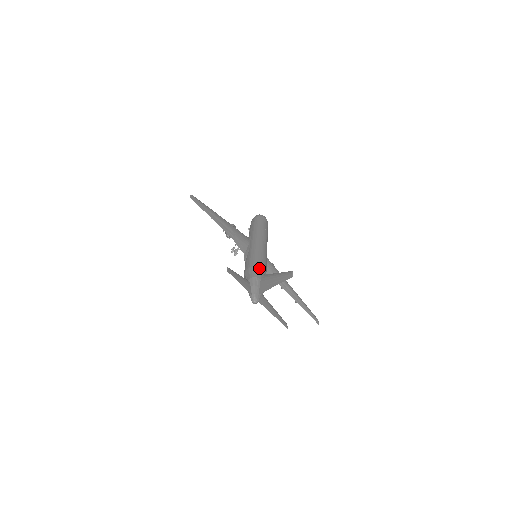
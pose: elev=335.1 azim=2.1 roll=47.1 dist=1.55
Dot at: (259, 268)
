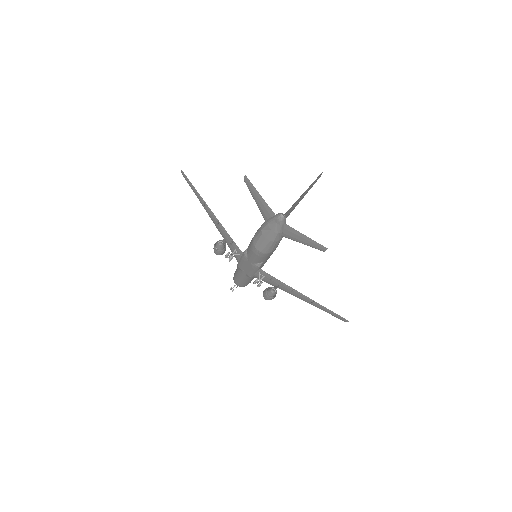
Dot at: occluded
